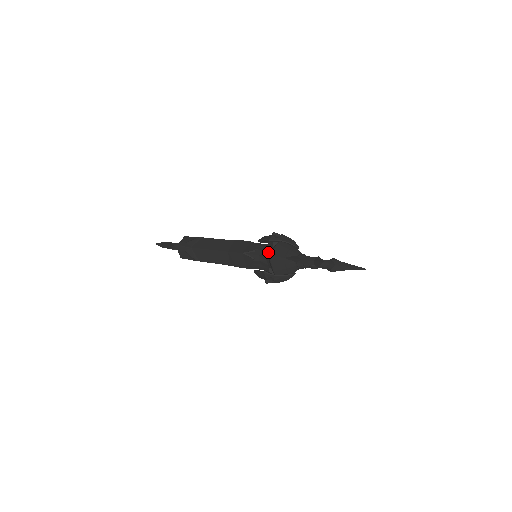
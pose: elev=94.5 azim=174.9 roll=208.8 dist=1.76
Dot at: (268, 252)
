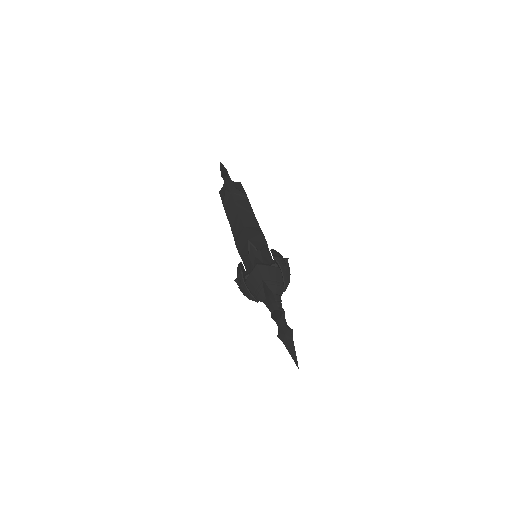
Dot at: (263, 263)
